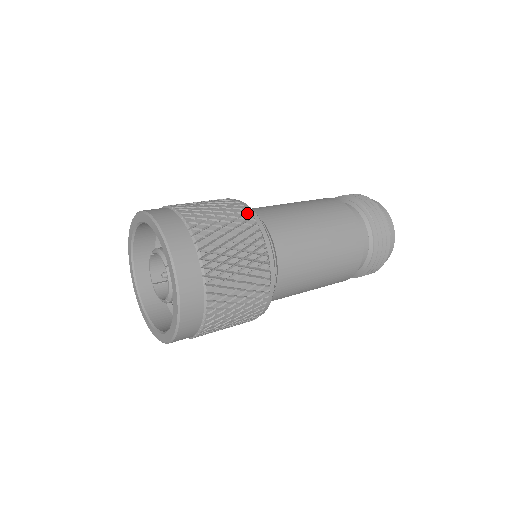
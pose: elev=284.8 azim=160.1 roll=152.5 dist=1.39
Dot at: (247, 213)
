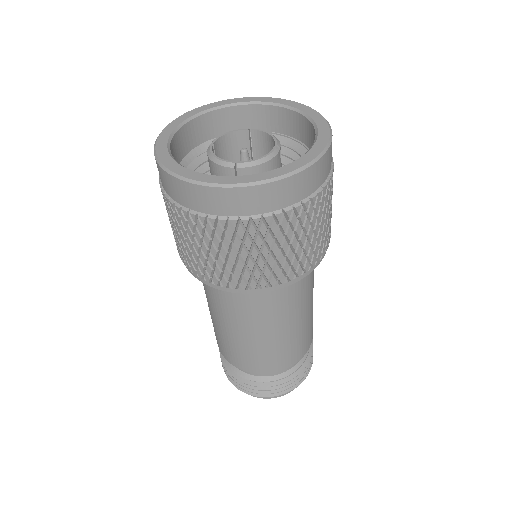
Dot at: occluded
